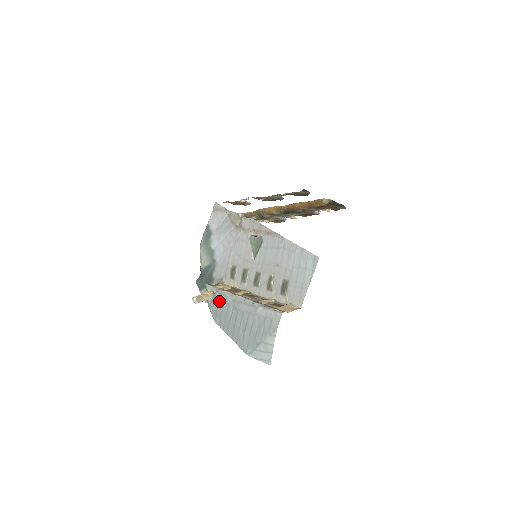
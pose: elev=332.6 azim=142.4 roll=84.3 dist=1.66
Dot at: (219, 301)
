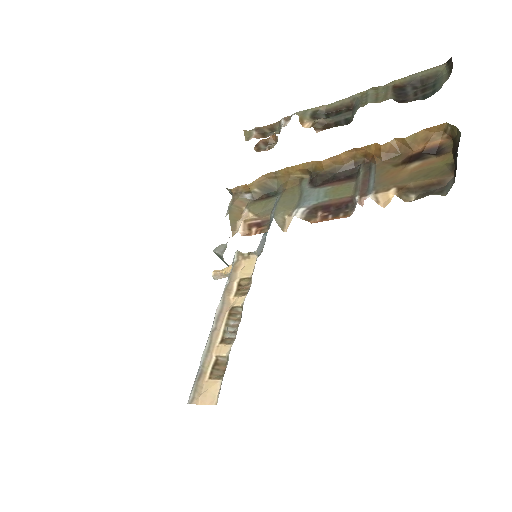
Dot at: occluded
